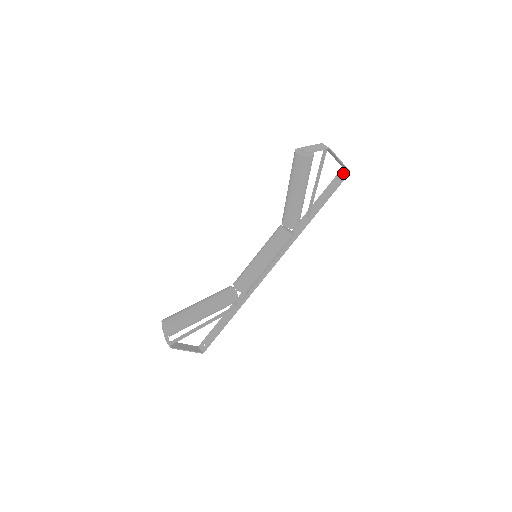
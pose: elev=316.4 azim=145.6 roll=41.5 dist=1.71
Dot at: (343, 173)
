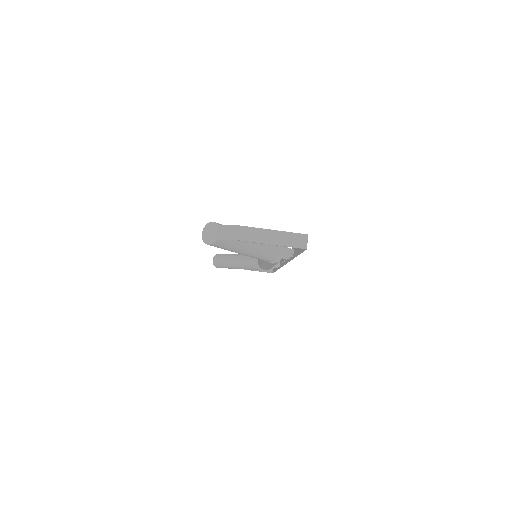
Dot at: occluded
